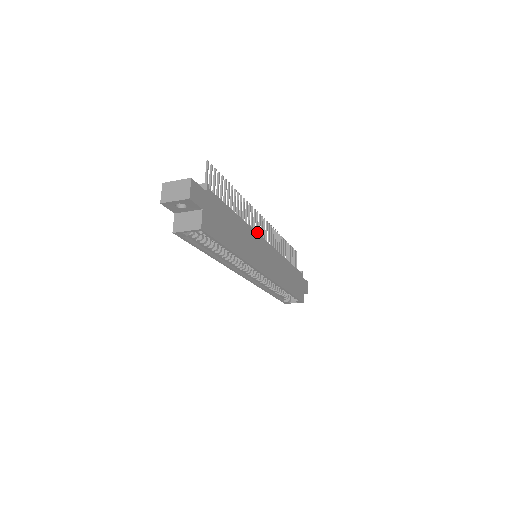
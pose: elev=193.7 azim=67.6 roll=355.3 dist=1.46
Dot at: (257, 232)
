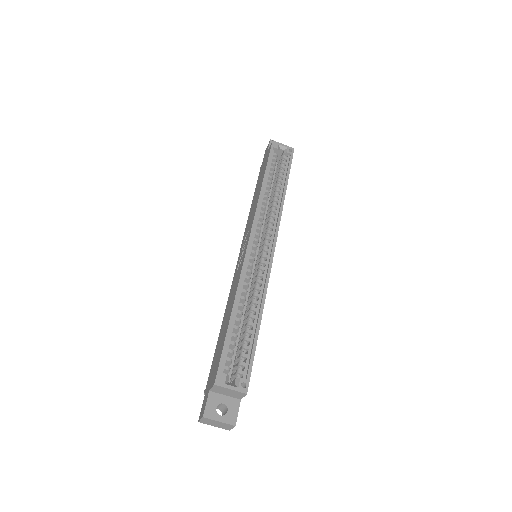
Dot at: occluded
